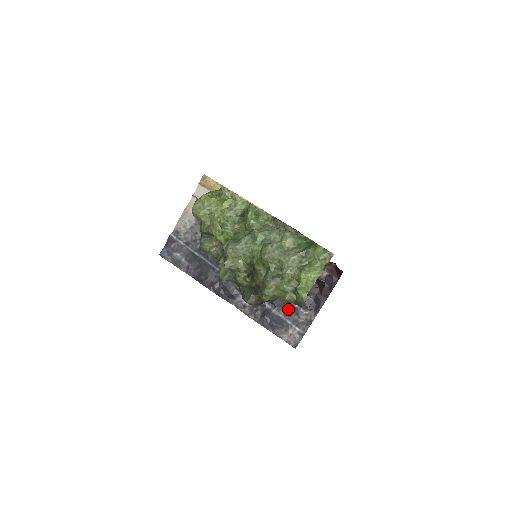
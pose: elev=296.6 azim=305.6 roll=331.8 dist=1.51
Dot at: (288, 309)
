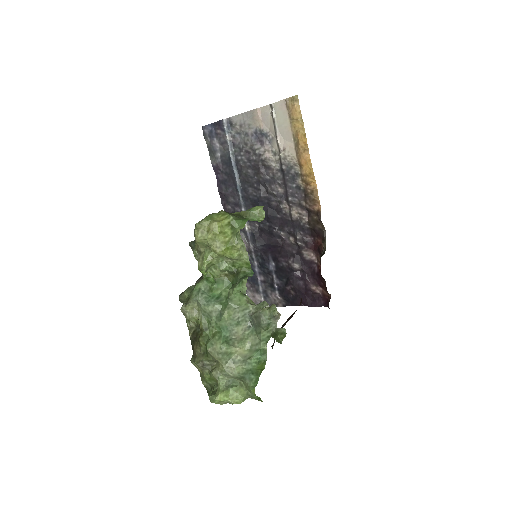
Dot at: (268, 280)
